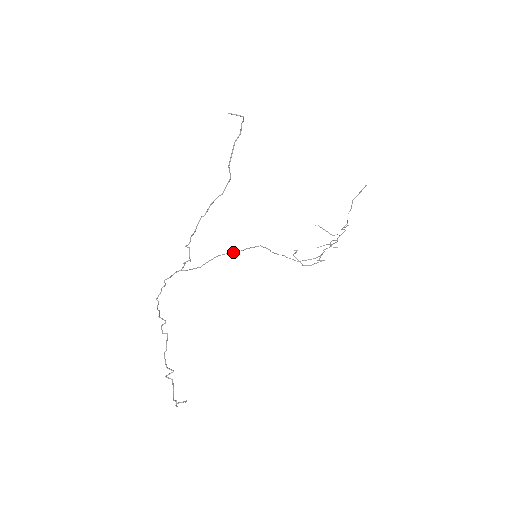
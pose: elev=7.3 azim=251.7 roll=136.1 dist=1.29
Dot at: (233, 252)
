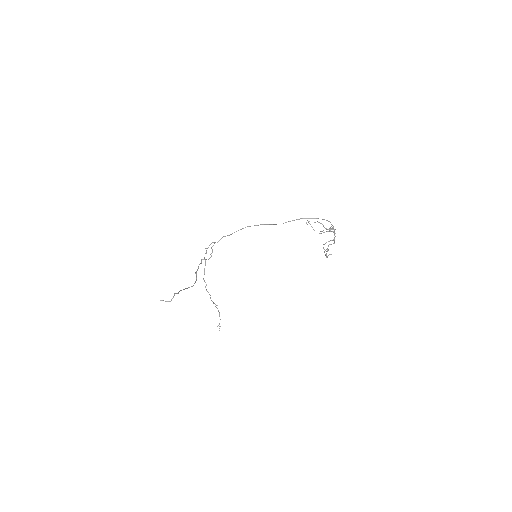
Dot at: occluded
